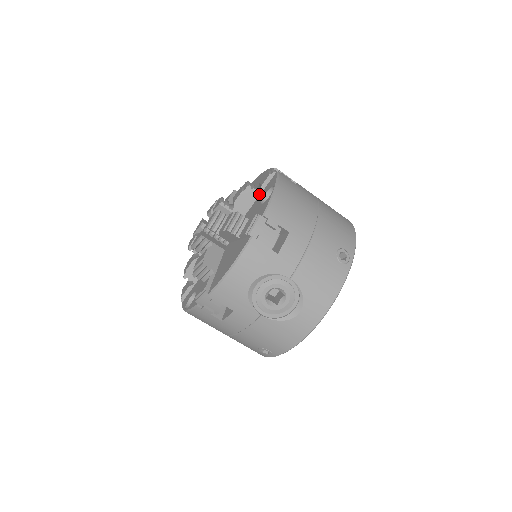
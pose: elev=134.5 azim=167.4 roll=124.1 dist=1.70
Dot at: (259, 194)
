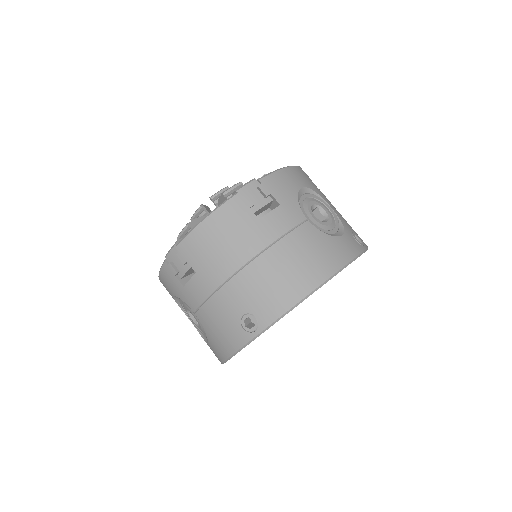
Dot at: occluded
